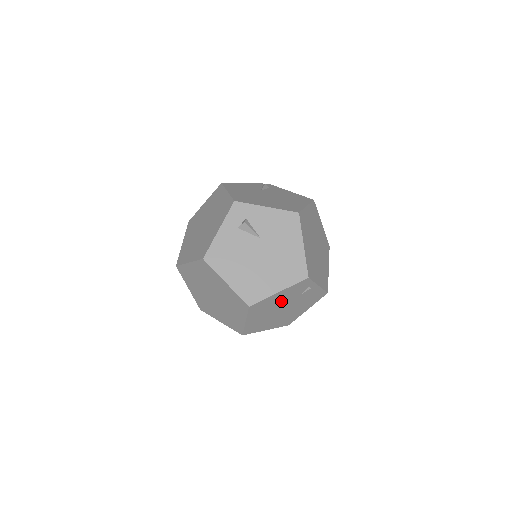
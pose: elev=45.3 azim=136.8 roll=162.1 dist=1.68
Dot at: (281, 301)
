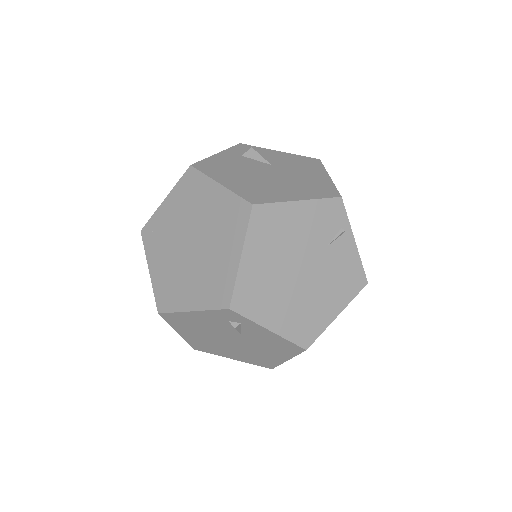
Dot at: (300, 238)
